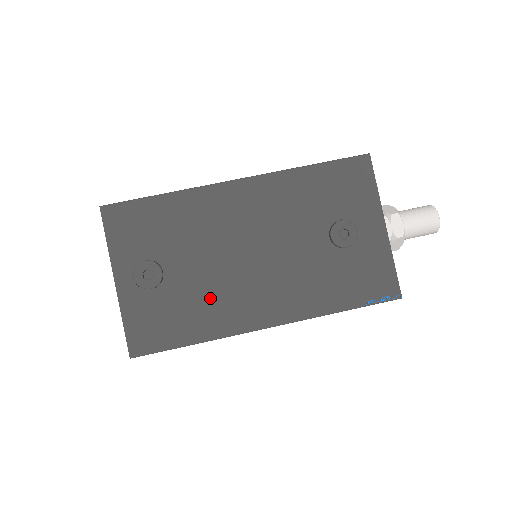
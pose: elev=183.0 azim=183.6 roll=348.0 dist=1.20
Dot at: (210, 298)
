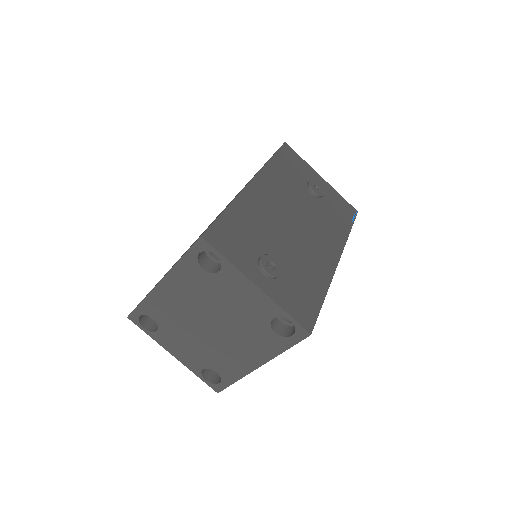
Dot at: (305, 262)
